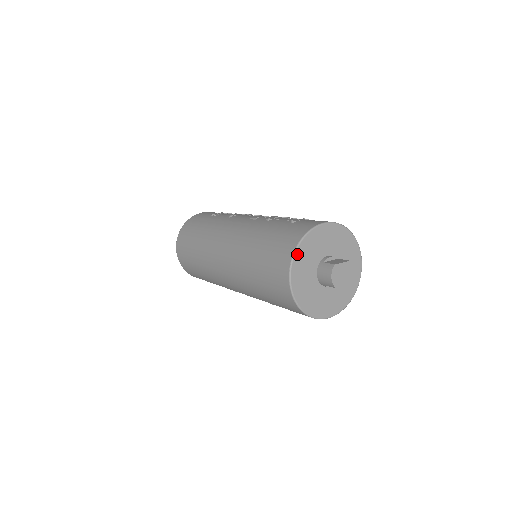
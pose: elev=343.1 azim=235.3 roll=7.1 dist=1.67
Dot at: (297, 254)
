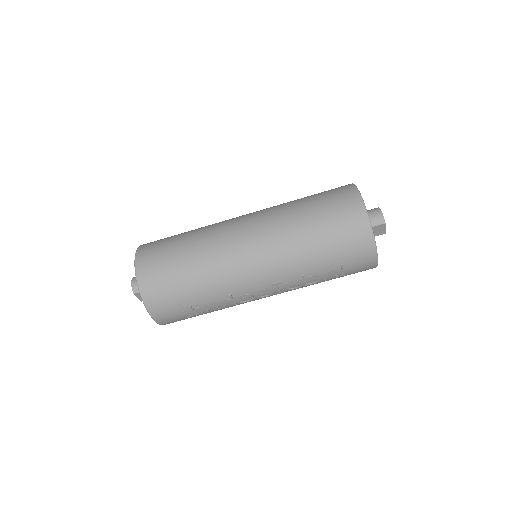
Dot at: occluded
